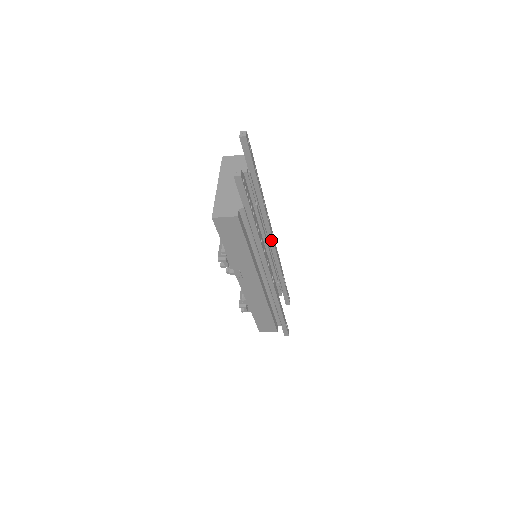
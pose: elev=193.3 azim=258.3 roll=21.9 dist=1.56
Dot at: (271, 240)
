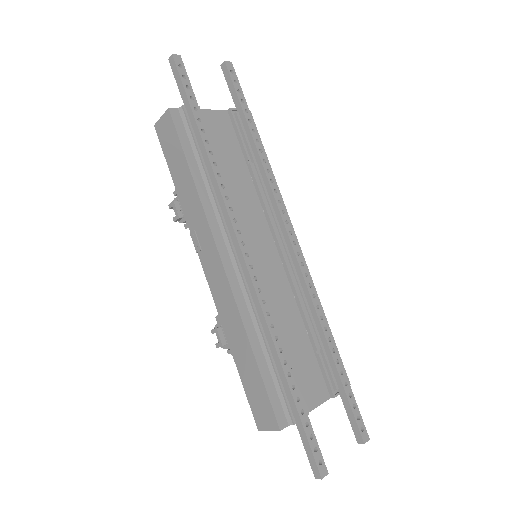
Dot at: (289, 244)
